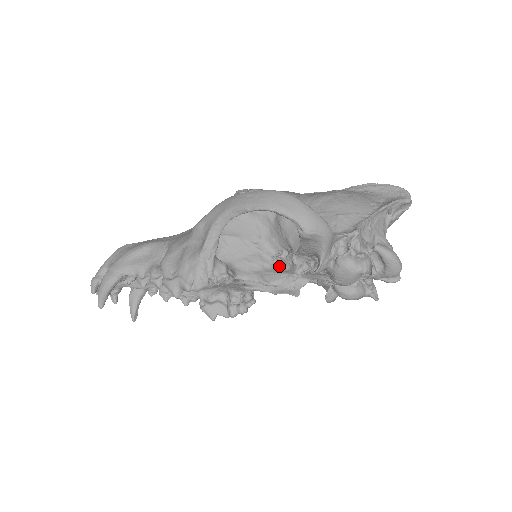
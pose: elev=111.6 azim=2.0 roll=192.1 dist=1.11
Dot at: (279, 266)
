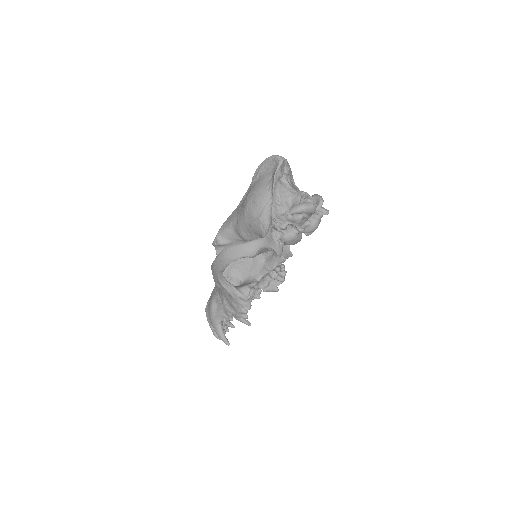
Dot at: (269, 254)
